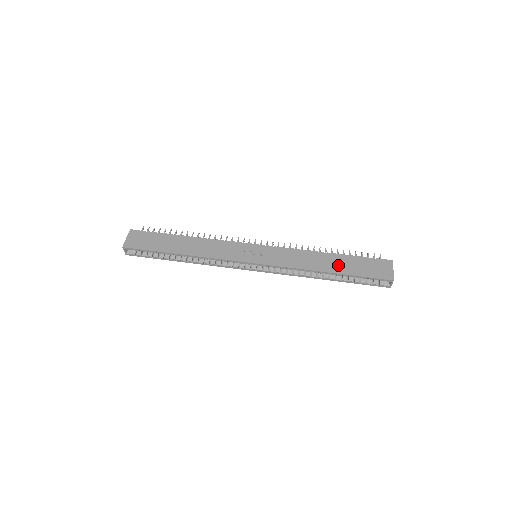
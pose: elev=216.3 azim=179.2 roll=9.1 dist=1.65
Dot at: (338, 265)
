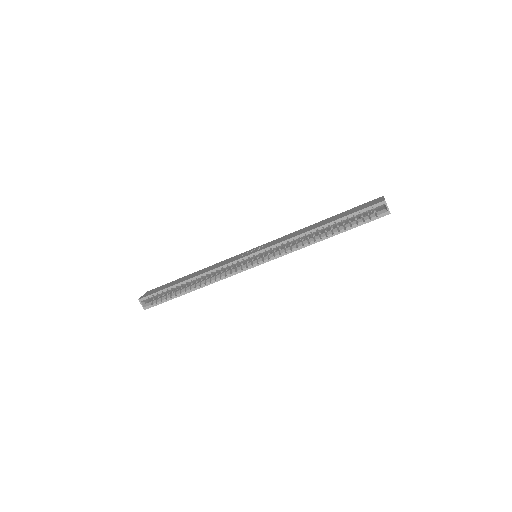
Dot at: (329, 220)
